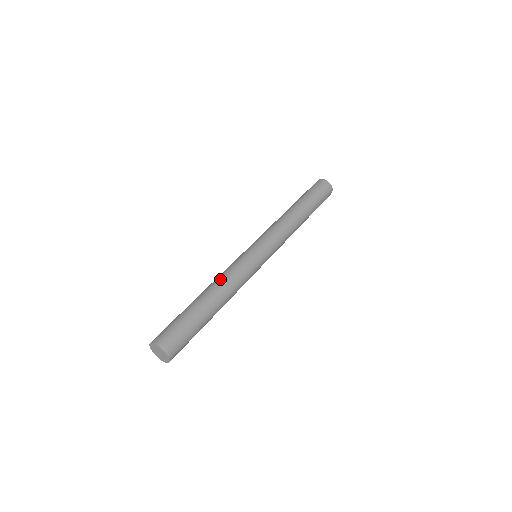
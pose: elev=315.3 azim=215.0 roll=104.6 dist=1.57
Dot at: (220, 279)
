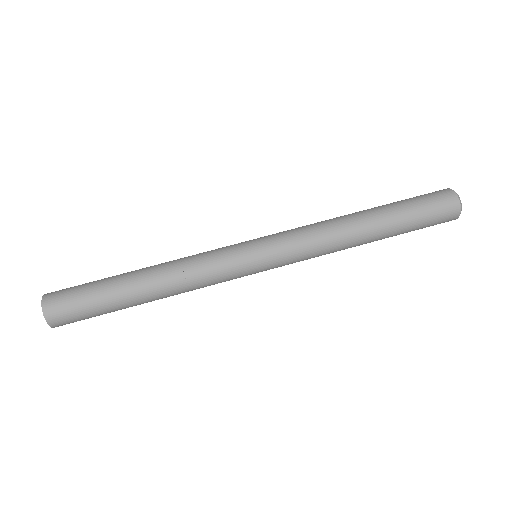
Dot at: (177, 277)
